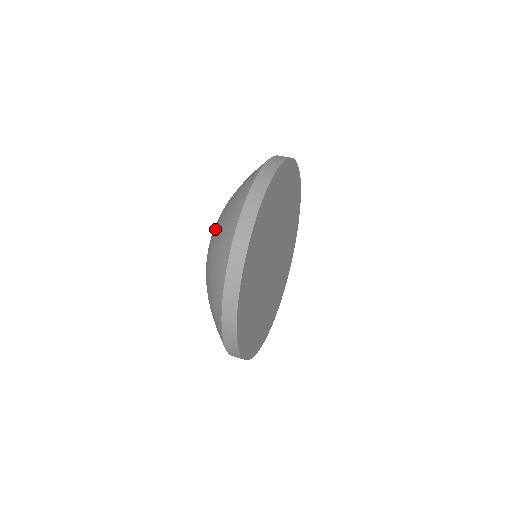
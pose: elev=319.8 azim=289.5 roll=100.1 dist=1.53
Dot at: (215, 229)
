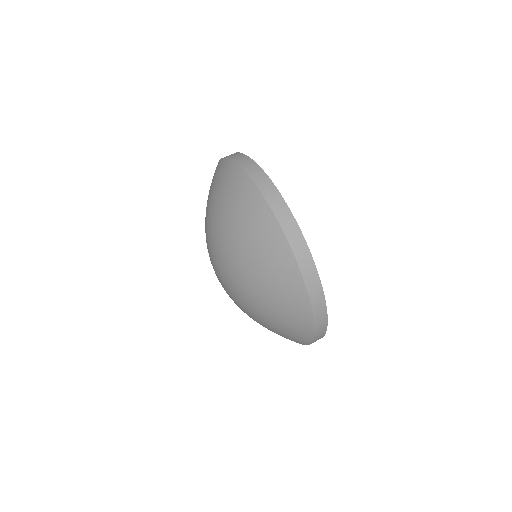
Dot at: (259, 307)
